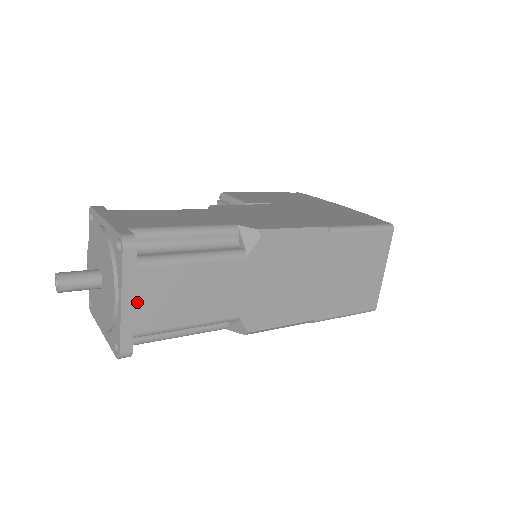
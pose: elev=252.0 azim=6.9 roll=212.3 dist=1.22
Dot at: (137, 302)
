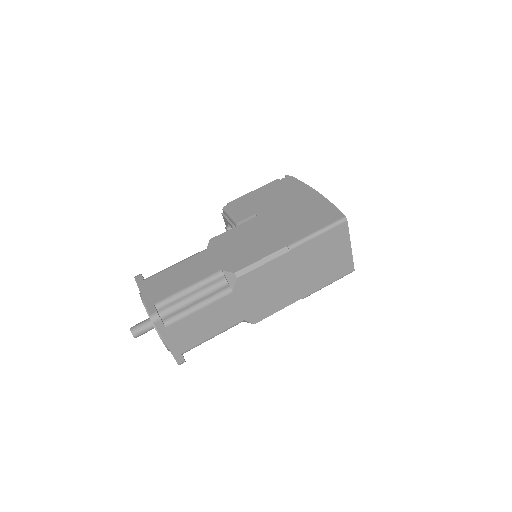
Dot at: (175, 341)
